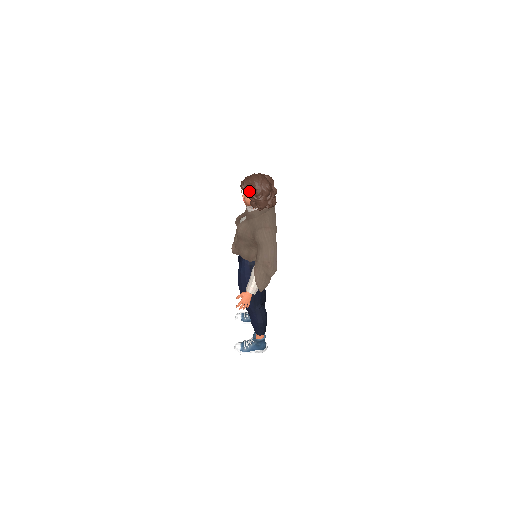
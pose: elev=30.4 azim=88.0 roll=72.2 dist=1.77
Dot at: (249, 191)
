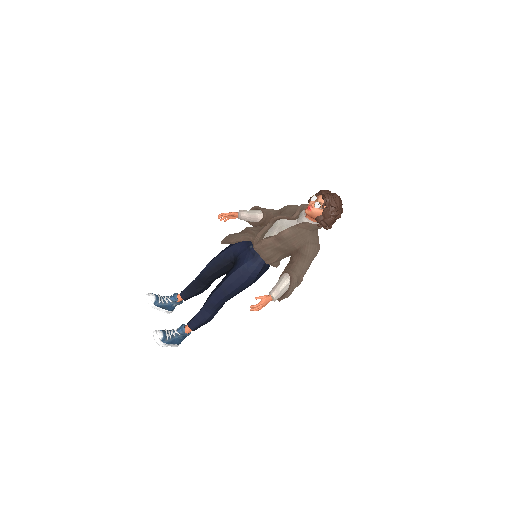
Dot at: (330, 208)
